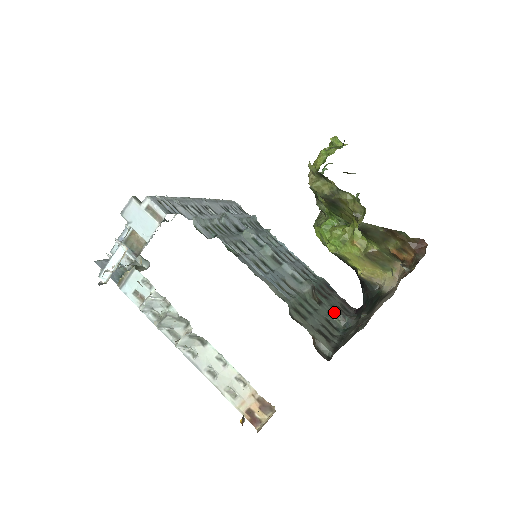
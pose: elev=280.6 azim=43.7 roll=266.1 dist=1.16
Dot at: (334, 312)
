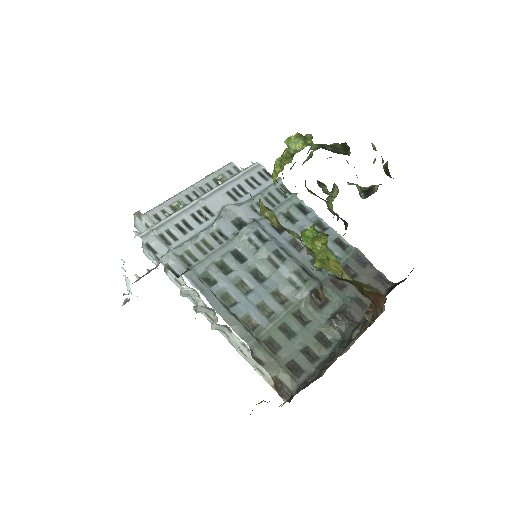
Dot at: (330, 322)
